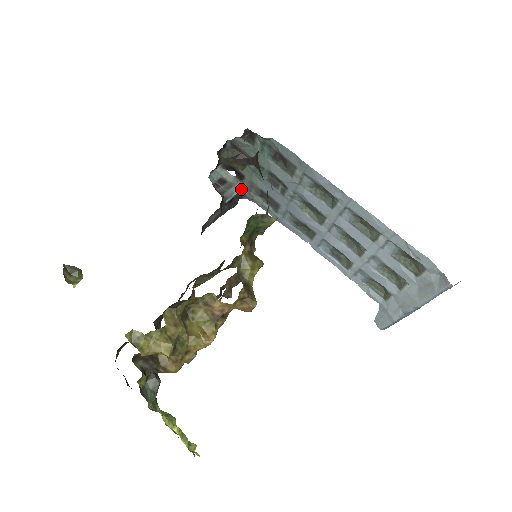
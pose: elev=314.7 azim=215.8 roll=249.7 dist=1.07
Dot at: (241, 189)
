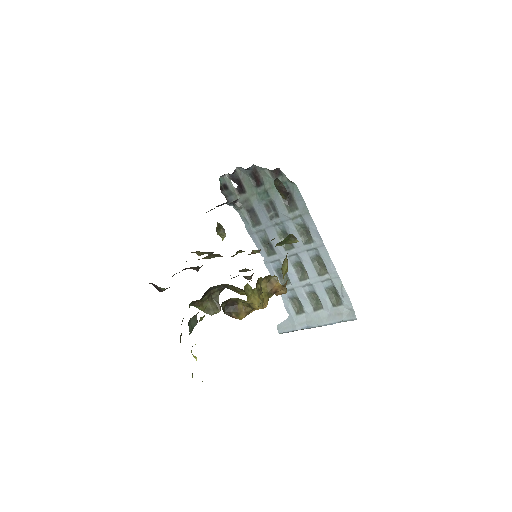
Dot at: (237, 199)
